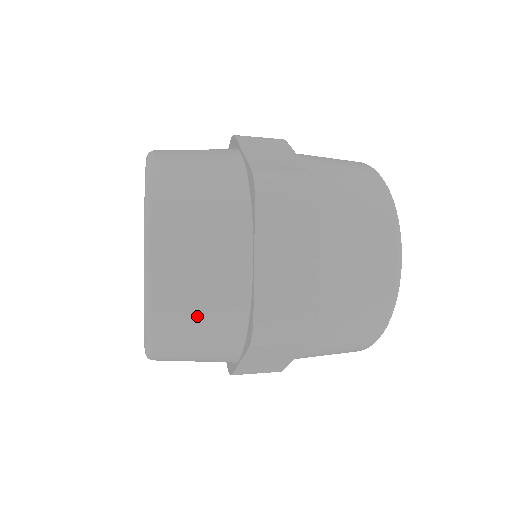
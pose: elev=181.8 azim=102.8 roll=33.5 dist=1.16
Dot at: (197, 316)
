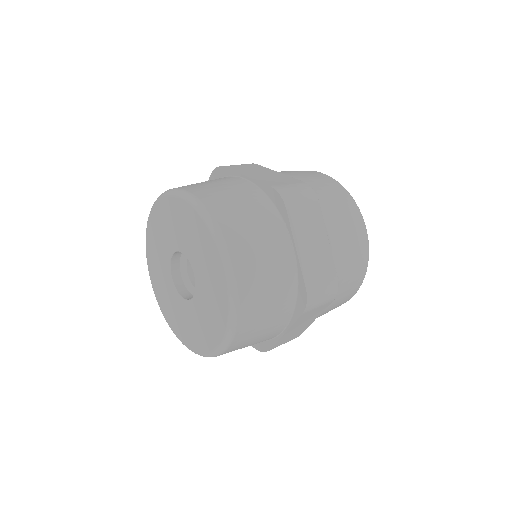
Dot at: (266, 301)
